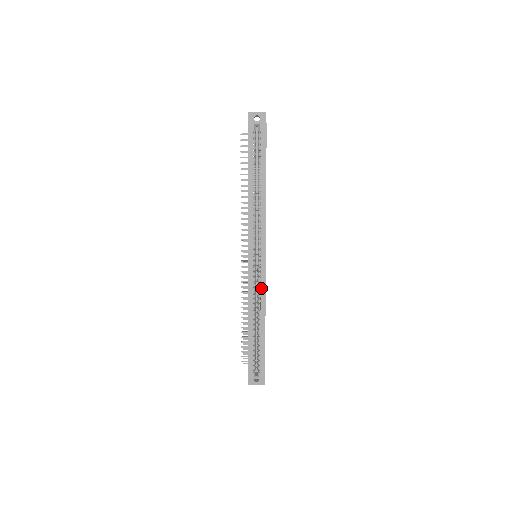
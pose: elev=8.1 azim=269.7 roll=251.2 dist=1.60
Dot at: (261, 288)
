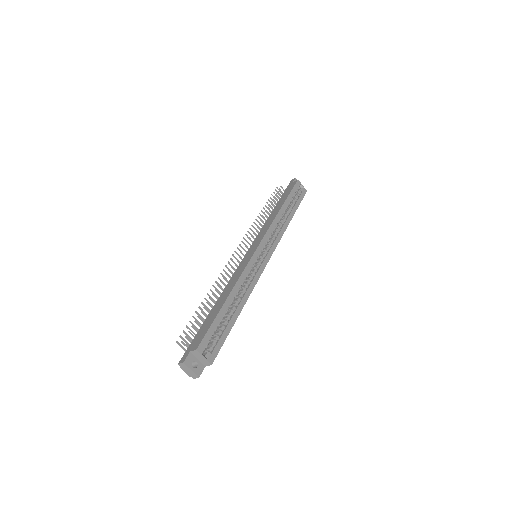
Dot at: (255, 277)
